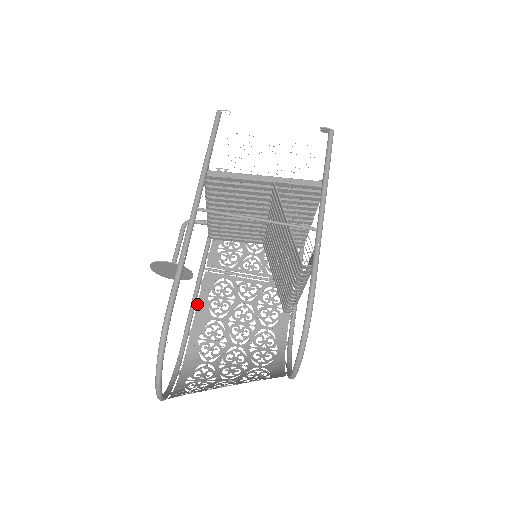
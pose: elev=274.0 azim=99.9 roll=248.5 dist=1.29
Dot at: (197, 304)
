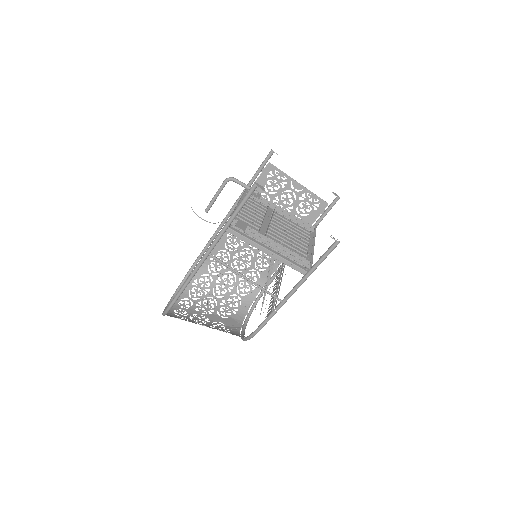
Dot at: occluded
